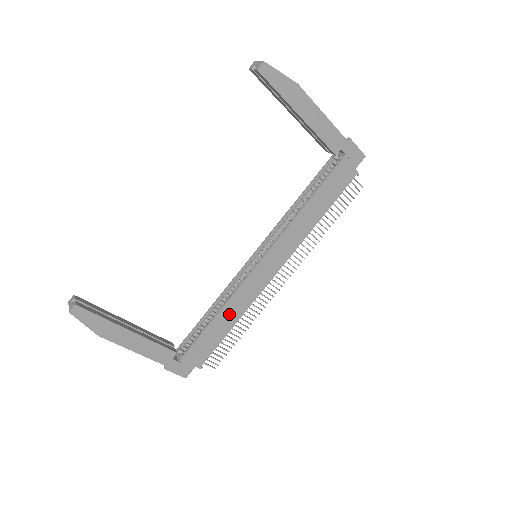
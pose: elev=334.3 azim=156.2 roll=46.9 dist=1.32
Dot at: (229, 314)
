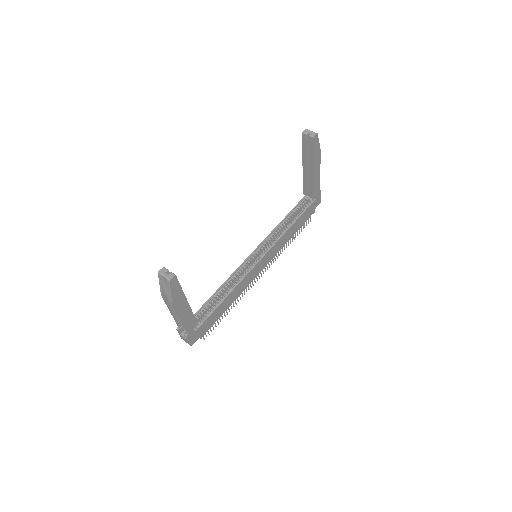
Dot at: (232, 297)
